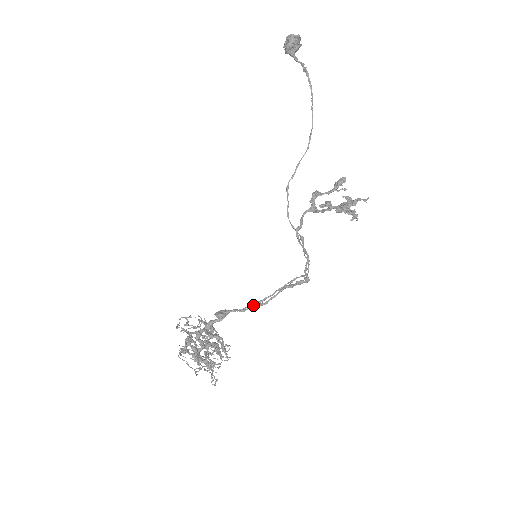
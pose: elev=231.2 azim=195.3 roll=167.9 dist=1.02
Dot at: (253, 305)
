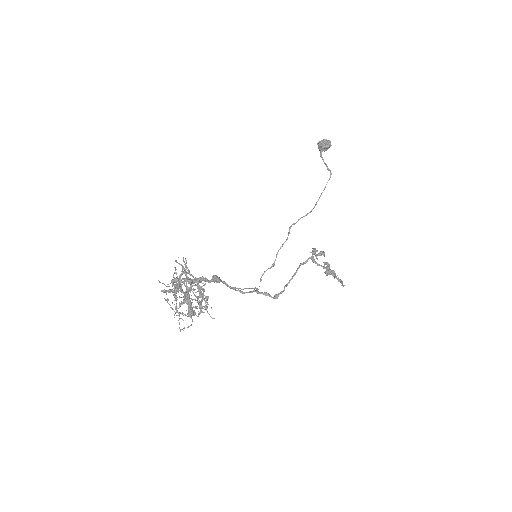
Dot at: occluded
